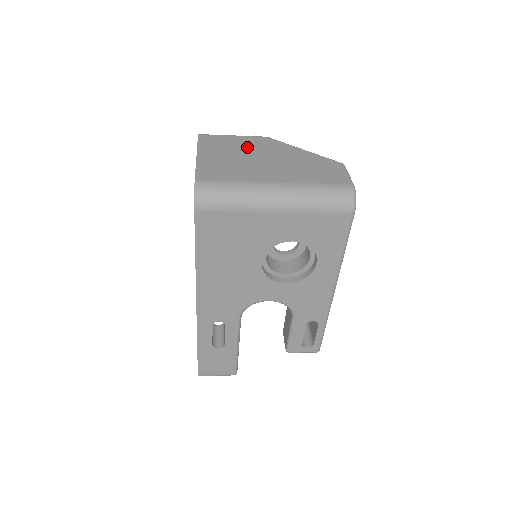
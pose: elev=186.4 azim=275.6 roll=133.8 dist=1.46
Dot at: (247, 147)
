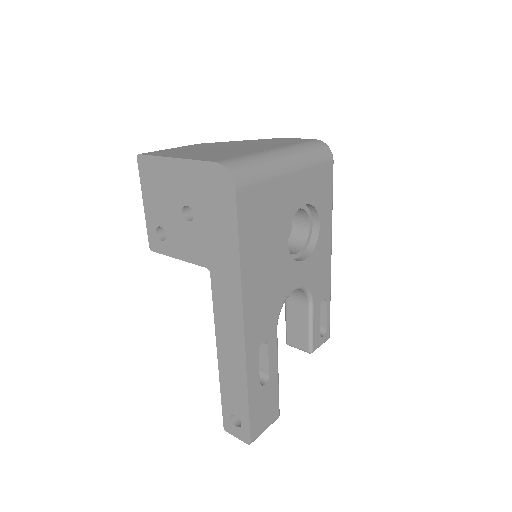
Dot at: (200, 148)
